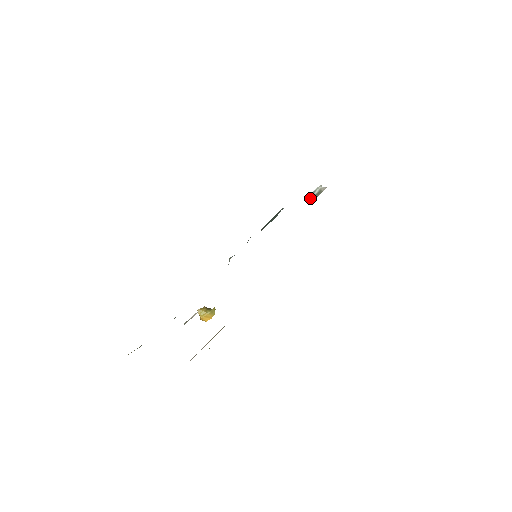
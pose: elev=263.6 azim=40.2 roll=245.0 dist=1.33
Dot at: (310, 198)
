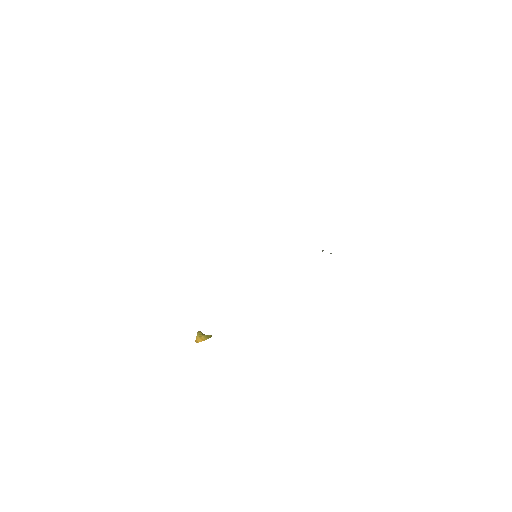
Dot at: occluded
